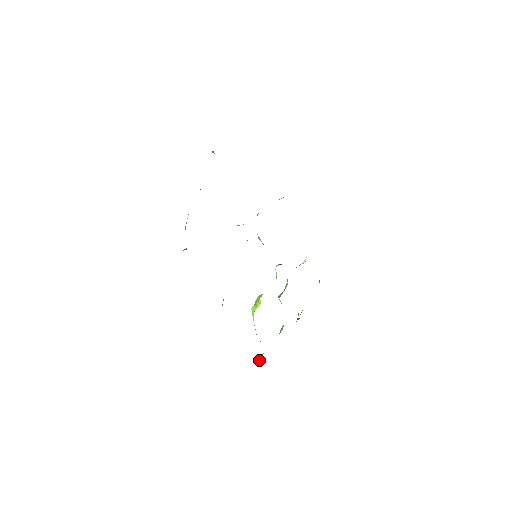
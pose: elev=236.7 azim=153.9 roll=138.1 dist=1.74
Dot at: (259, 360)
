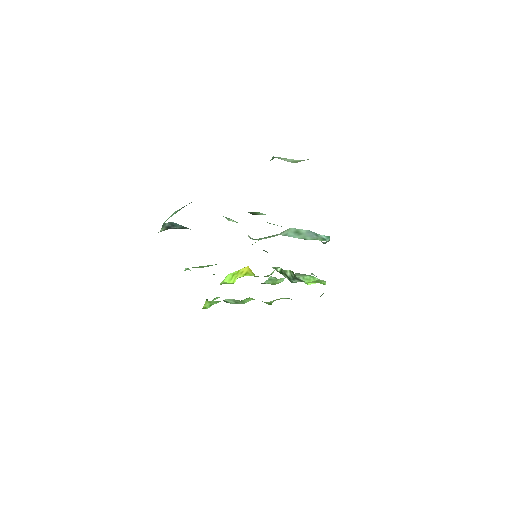
Dot at: (205, 306)
